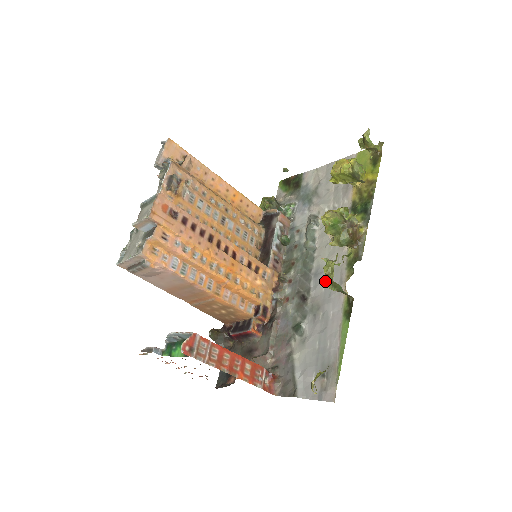
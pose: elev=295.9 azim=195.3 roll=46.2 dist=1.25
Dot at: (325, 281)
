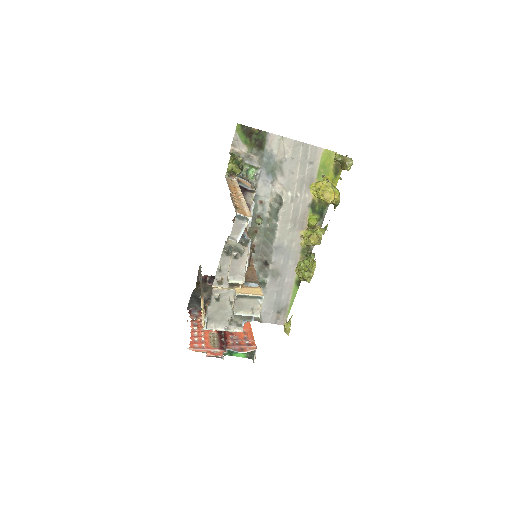
Dot at: (284, 257)
